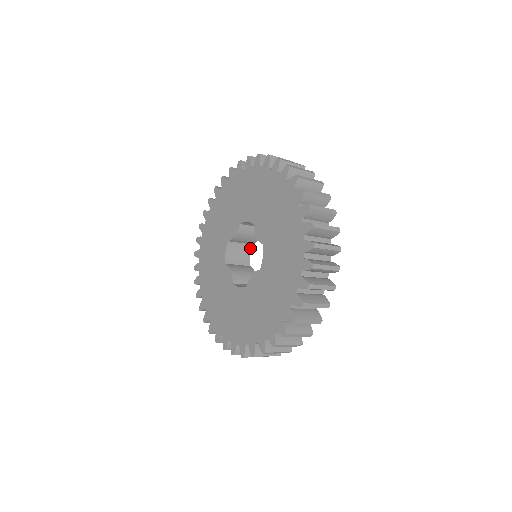
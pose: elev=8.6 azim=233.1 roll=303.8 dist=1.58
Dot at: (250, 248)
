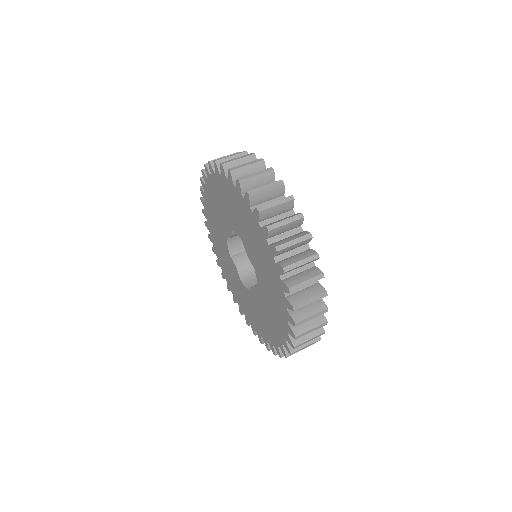
Dot at: occluded
